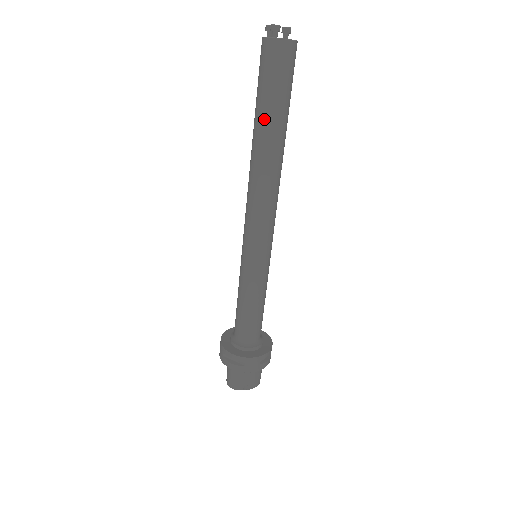
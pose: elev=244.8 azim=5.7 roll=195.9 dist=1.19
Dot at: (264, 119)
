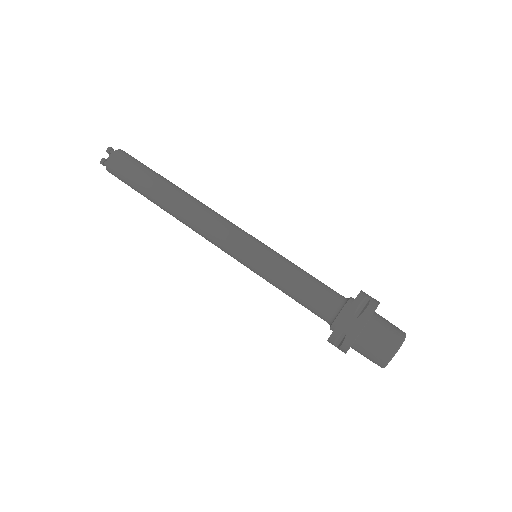
Dot at: (157, 178)
